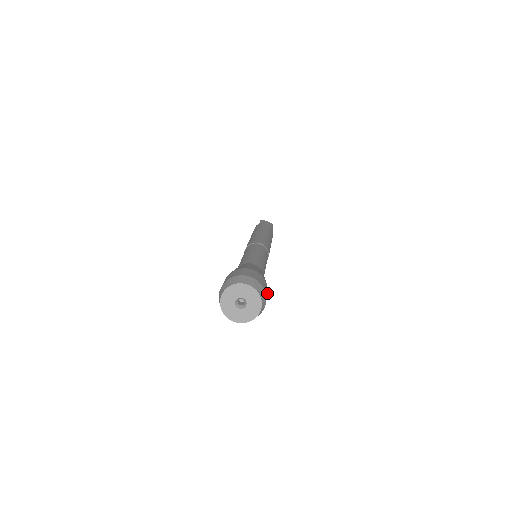
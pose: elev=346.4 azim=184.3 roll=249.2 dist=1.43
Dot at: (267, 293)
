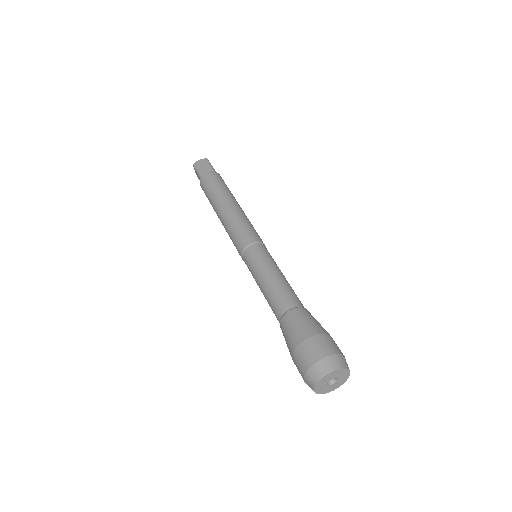
Dot at: (332, 338)
